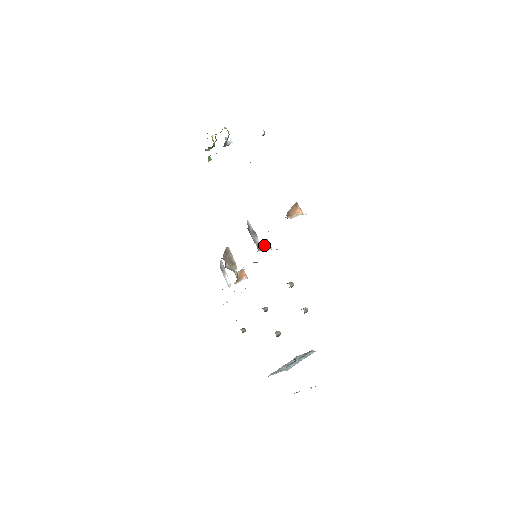
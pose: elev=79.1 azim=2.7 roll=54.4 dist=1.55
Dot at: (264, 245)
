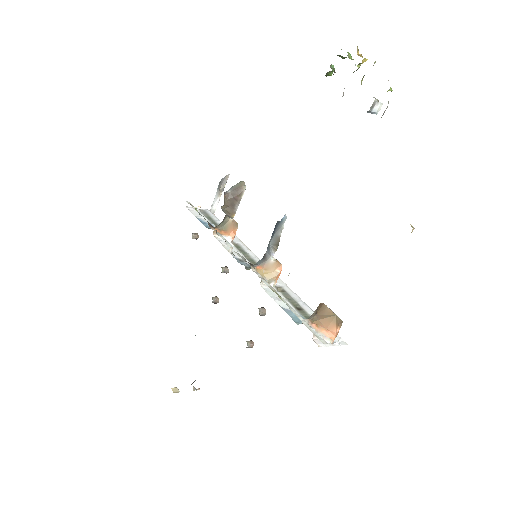
Dot at: (272, 271)
